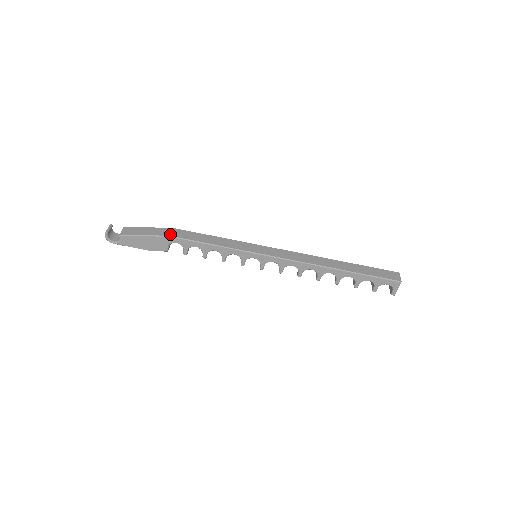
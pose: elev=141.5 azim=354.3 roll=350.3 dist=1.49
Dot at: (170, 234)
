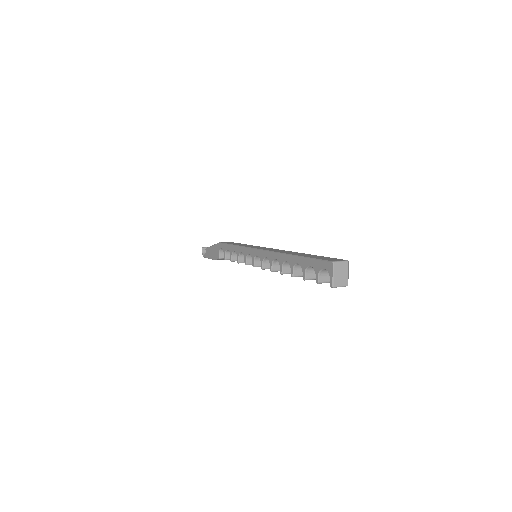
Dot at: (221, 242)
